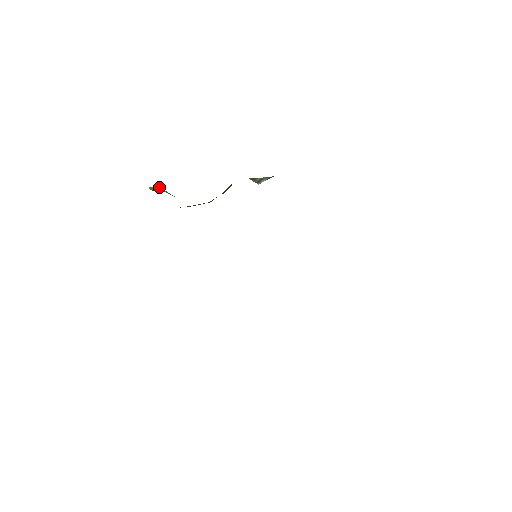
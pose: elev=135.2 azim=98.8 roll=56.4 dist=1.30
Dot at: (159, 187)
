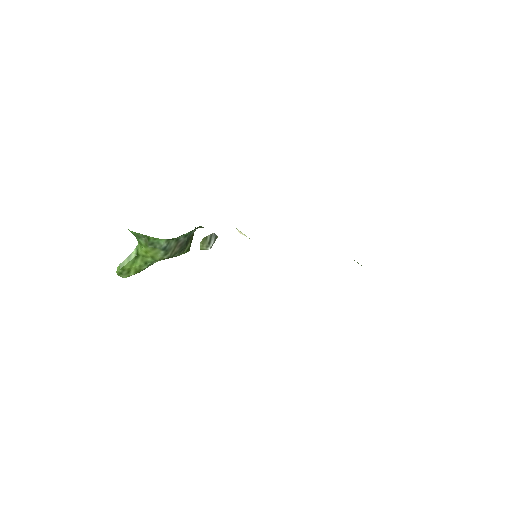
Dot at: (130, 255)
